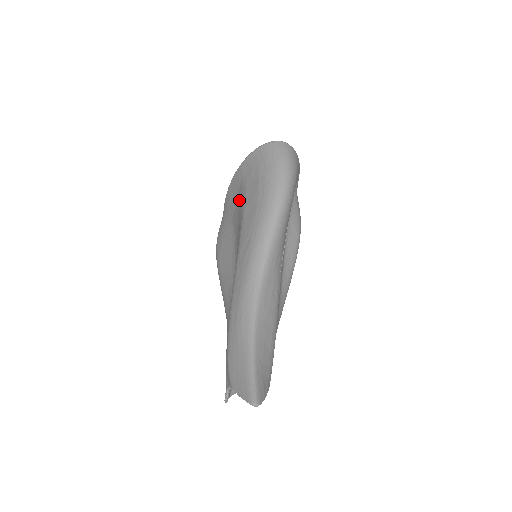
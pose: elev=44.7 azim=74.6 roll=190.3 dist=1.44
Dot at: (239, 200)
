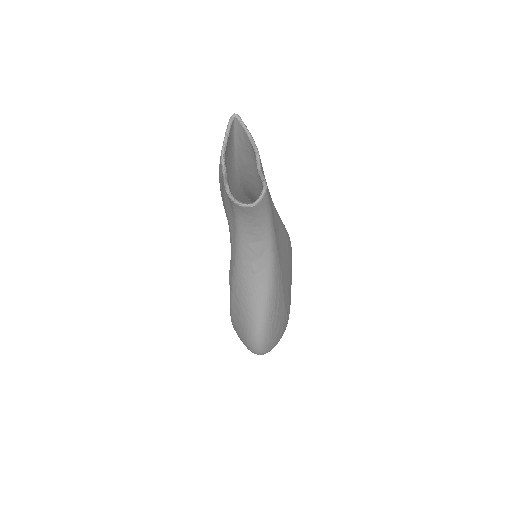
Dot at: occluded
